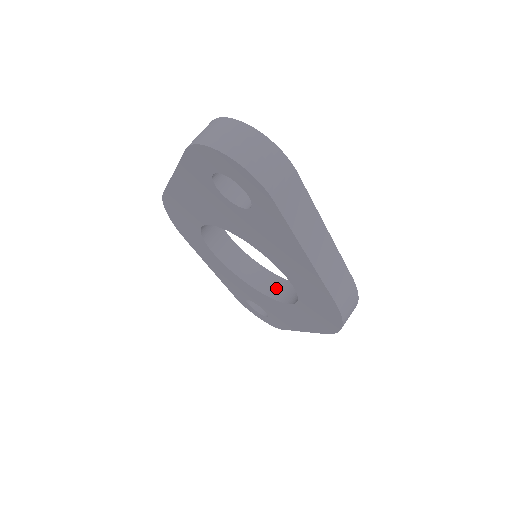
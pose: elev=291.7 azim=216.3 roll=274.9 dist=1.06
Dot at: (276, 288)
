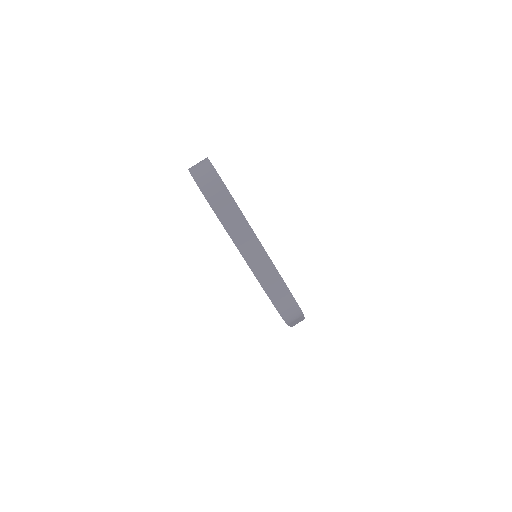
Dot at: occluded
